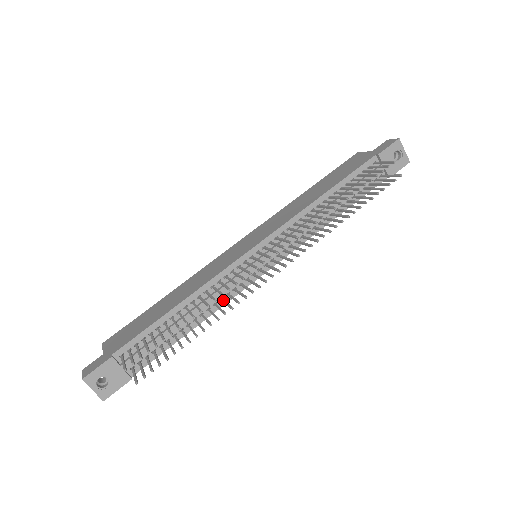
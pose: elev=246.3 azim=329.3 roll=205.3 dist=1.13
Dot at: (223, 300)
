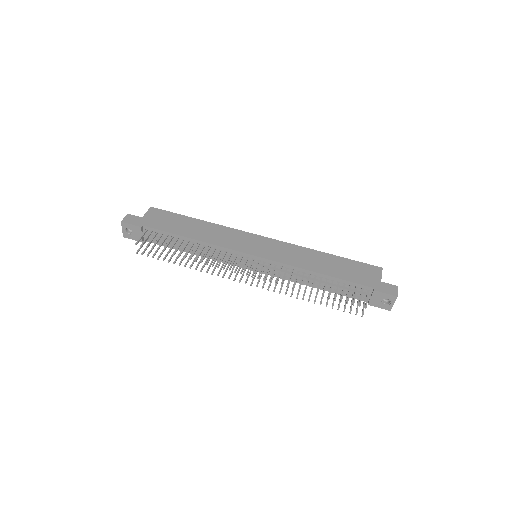
Dot at: (213, 260)
